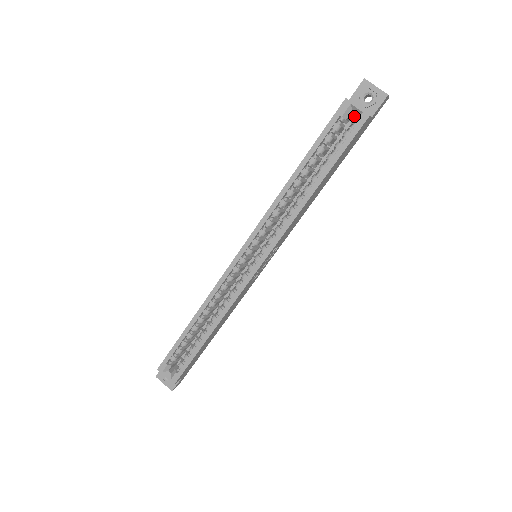
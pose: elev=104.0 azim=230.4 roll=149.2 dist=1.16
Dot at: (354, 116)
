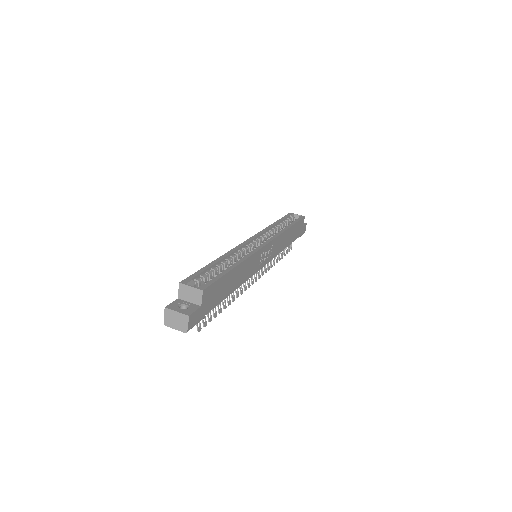
Dot at: occluded
